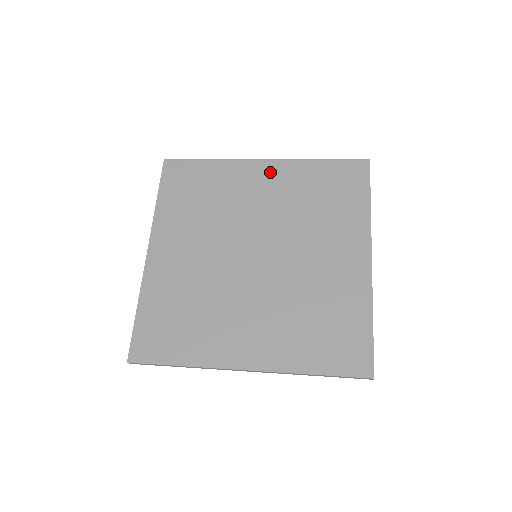
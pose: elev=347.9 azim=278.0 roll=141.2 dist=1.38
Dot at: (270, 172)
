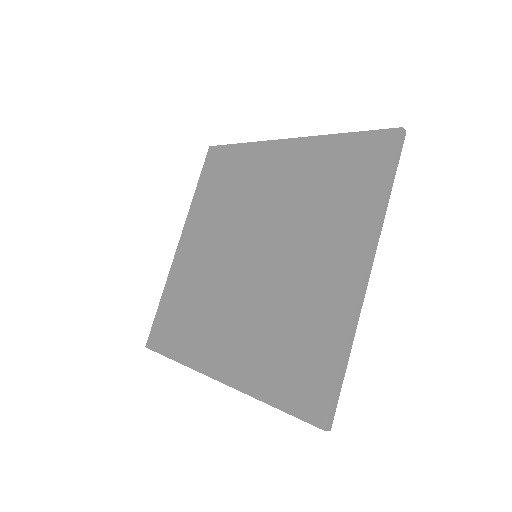
Dot at: (289, 155)
